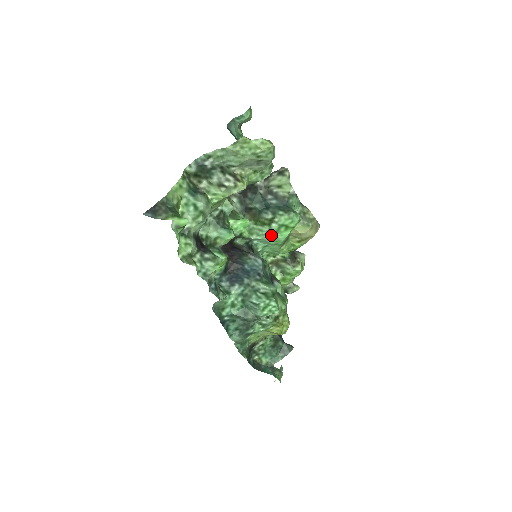
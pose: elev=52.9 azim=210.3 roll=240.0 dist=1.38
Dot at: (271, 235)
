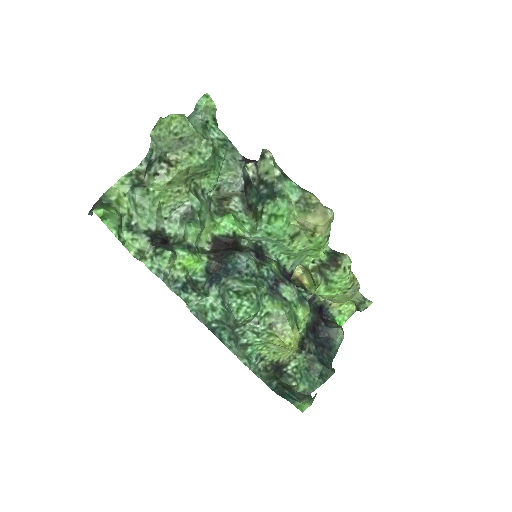
Dot at: (266, 229)
